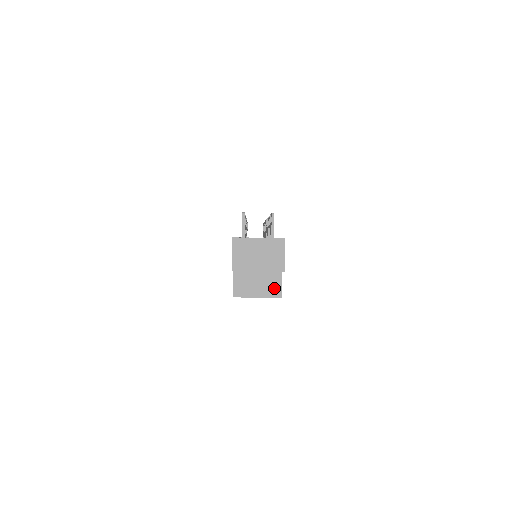
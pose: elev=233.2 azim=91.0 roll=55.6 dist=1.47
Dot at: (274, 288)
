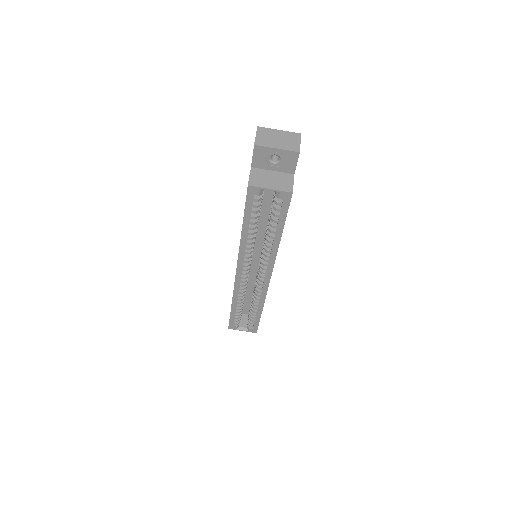
Dot at: (286, 185)
